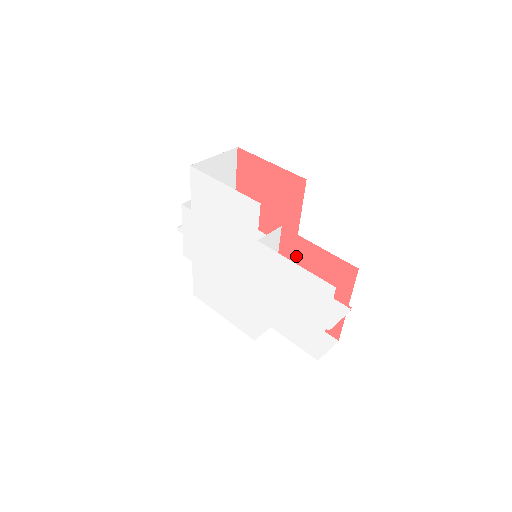
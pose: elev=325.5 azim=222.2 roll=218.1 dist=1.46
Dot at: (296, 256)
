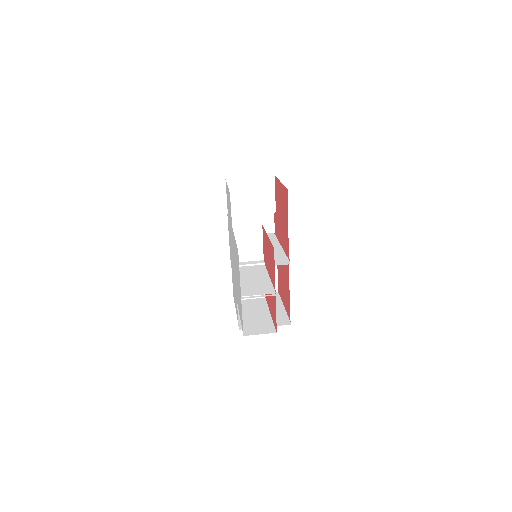
Dot at: occluded
